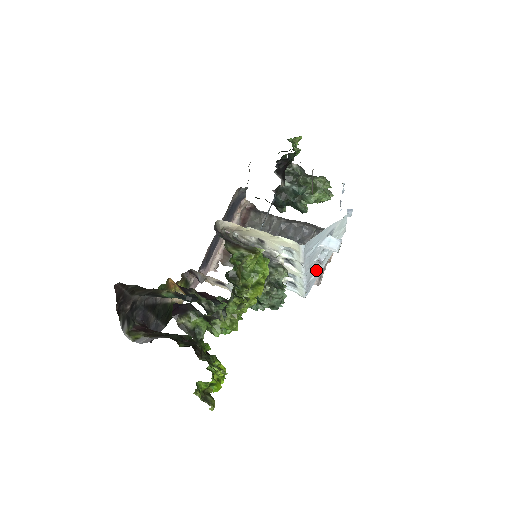
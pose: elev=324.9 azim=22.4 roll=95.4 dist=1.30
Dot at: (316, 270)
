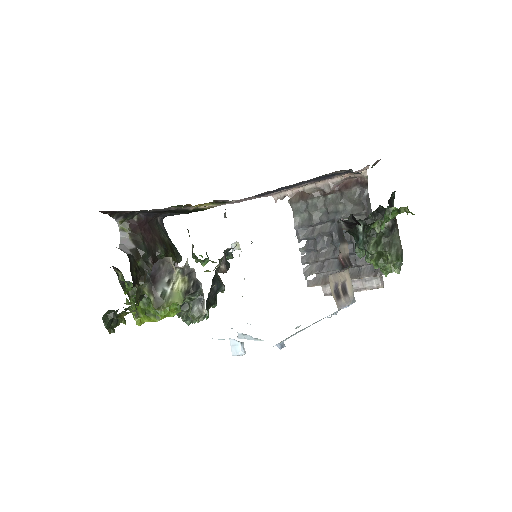
Dot at: occluded
